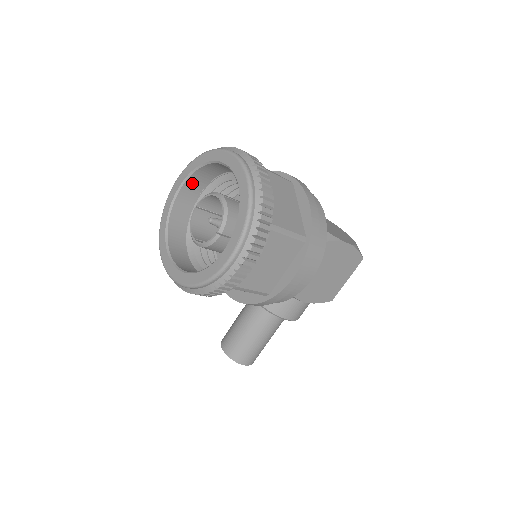
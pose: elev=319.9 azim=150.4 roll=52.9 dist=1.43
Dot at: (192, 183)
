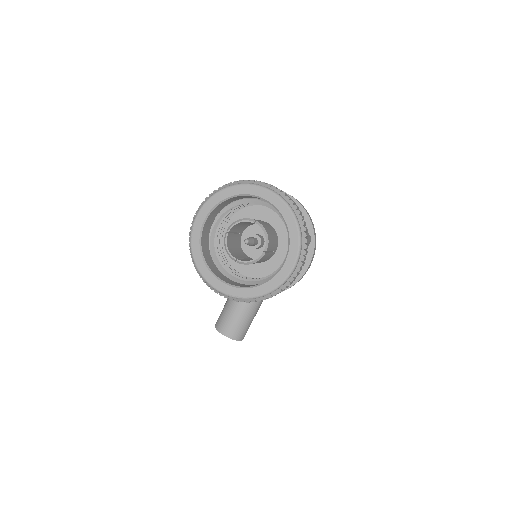
Dot at: (214, 212)
